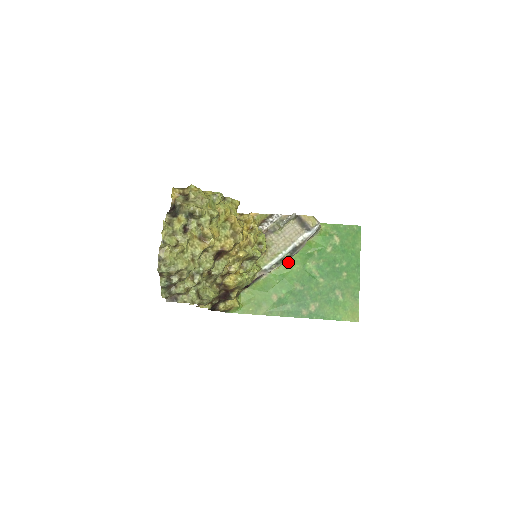
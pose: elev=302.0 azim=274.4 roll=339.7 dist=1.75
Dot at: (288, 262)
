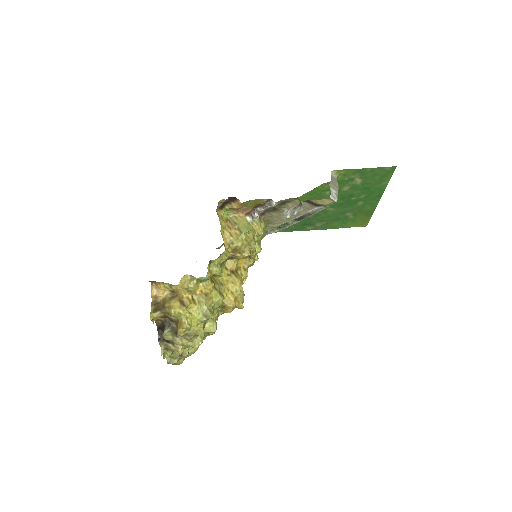
Dot at: occluded
